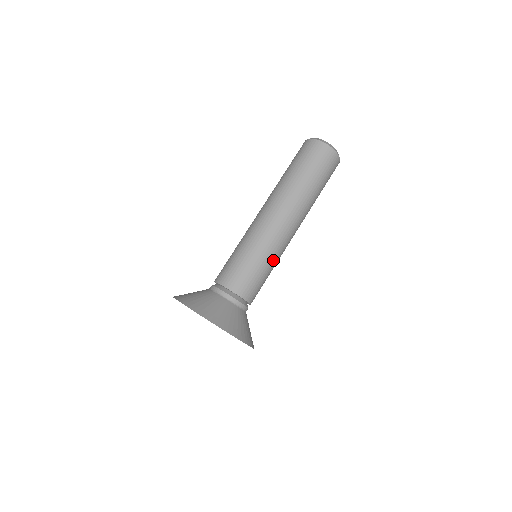
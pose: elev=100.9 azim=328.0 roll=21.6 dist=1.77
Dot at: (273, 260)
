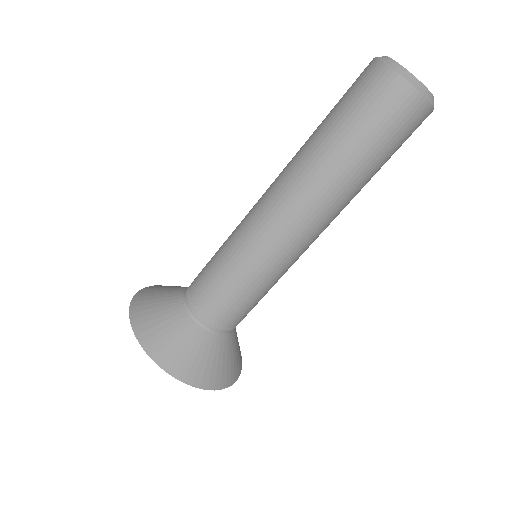
Dot at: occluded
